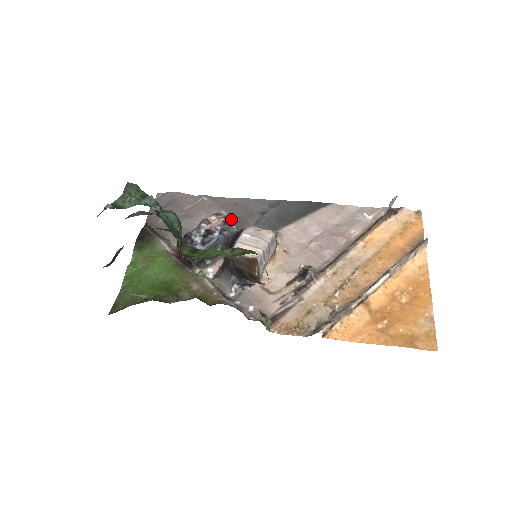
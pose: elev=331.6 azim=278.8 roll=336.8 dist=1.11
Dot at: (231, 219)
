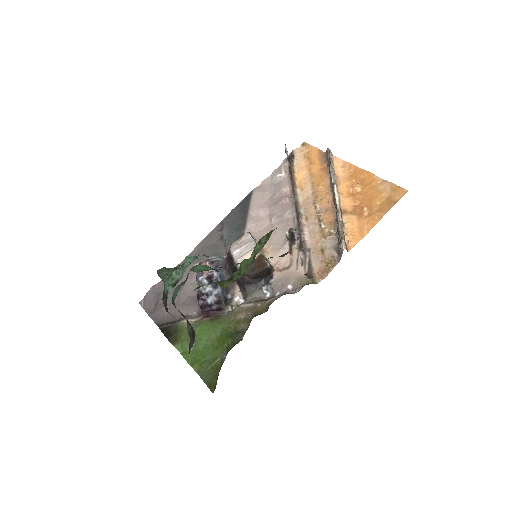
Dot at: (212, 257)
